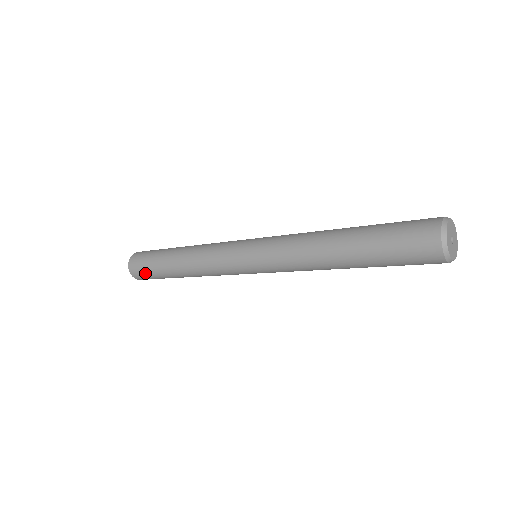
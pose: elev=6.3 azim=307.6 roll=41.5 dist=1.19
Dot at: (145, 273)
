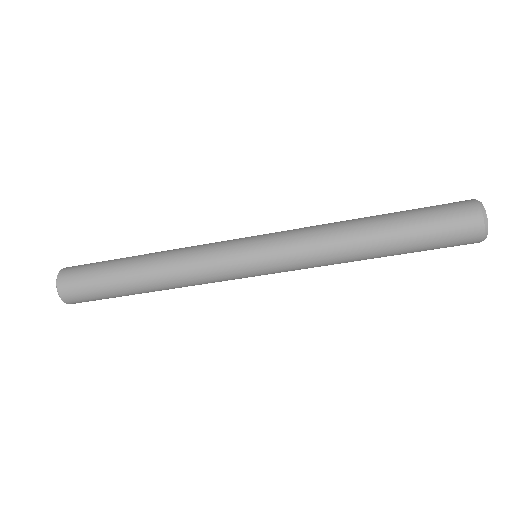
Dot at: (84, 275)
